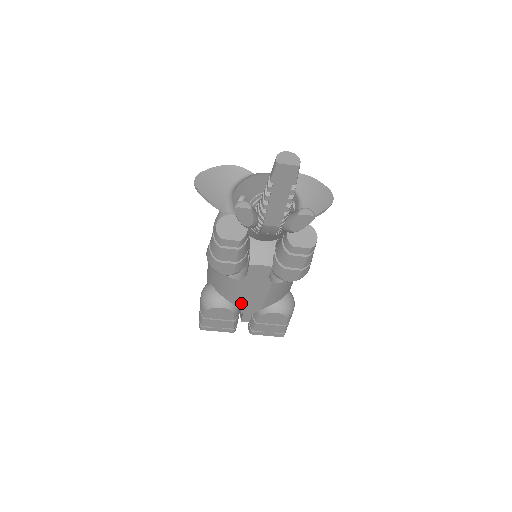
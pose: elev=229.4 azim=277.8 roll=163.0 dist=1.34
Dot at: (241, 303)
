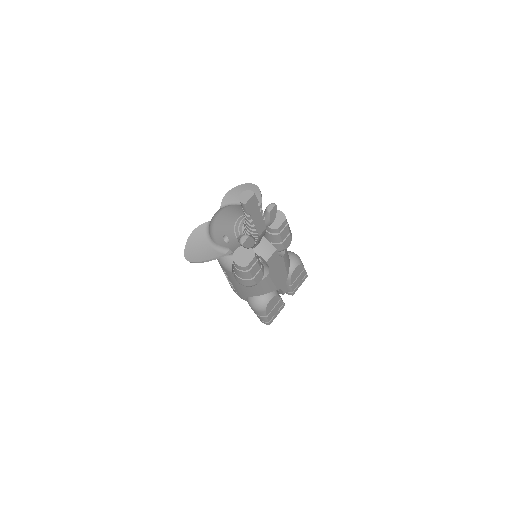
Dot at: (277, 285)
